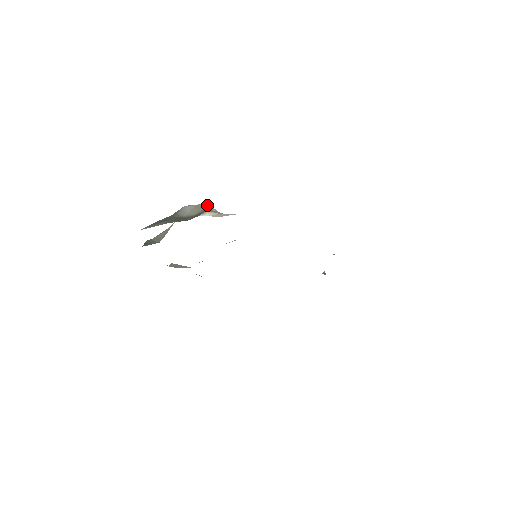
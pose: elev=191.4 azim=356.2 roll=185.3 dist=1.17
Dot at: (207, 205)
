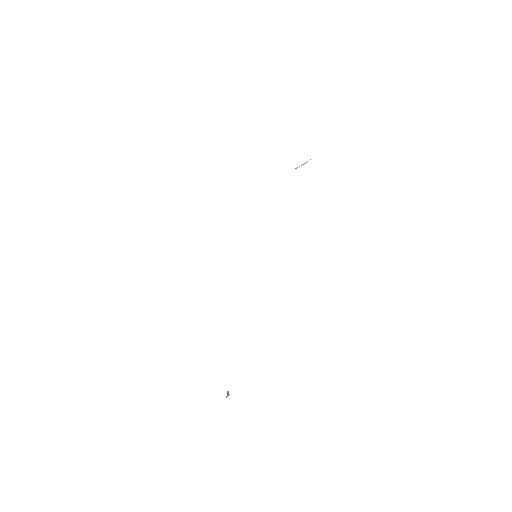
Dot at: occluded
